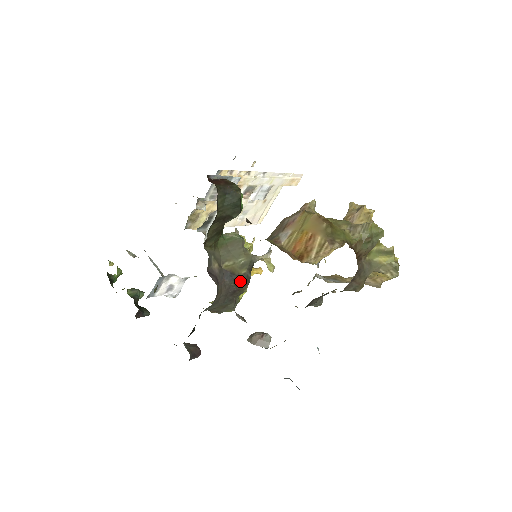
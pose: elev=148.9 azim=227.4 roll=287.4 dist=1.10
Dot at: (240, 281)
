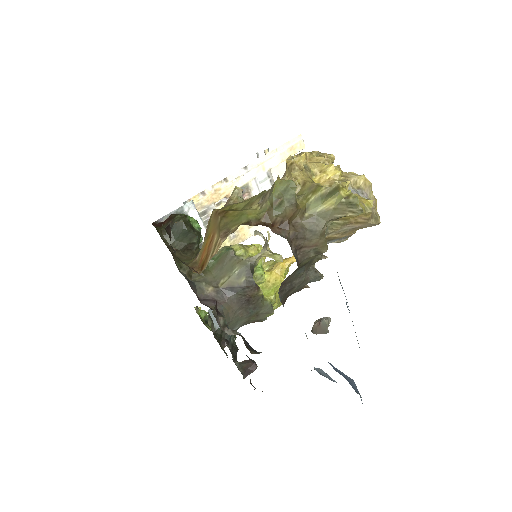
Dot at: (244, 290)
